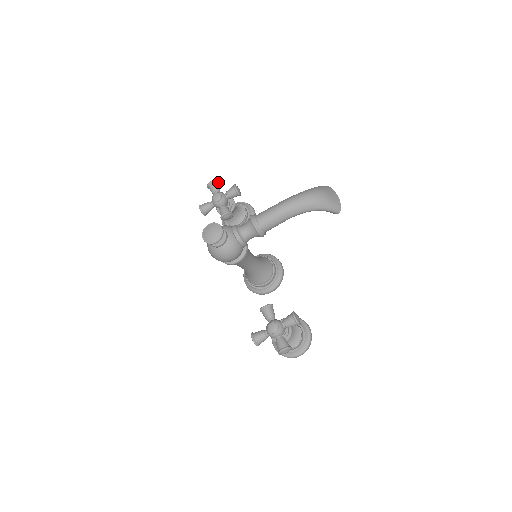
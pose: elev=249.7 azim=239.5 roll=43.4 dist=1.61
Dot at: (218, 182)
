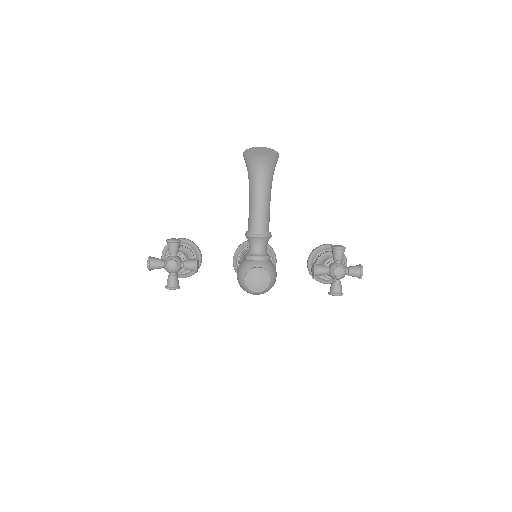
Dot at: (150, 257)
